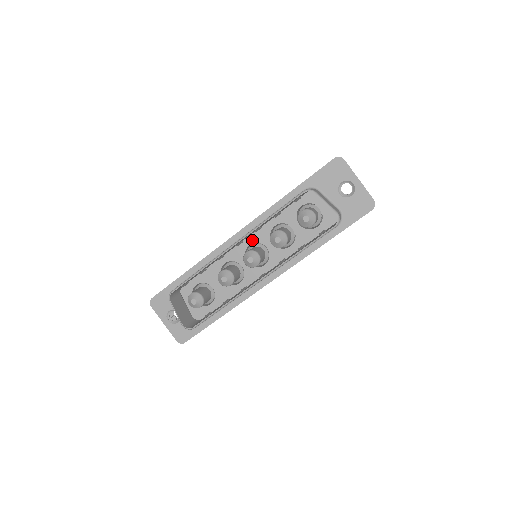
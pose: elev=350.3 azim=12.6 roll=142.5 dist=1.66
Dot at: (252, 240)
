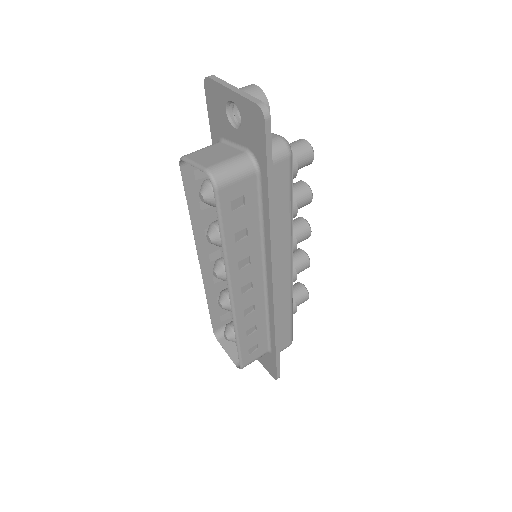
Dot at: occluded
